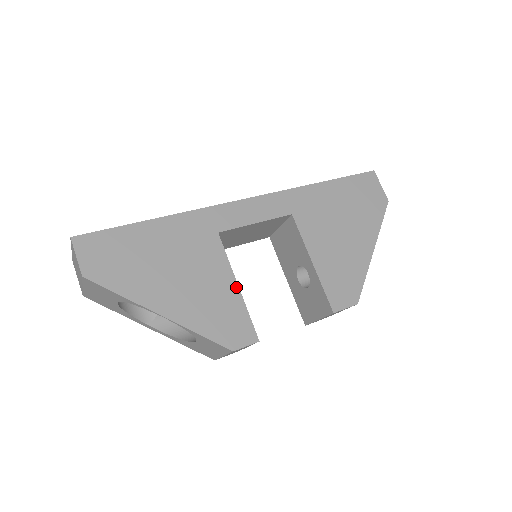
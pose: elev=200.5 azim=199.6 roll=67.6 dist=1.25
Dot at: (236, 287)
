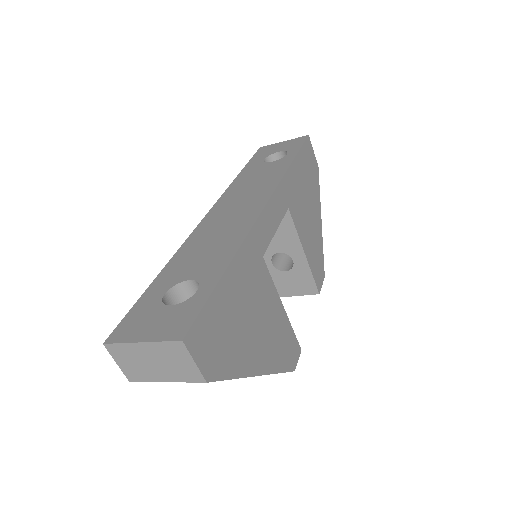
Dot at: (283, 309)
